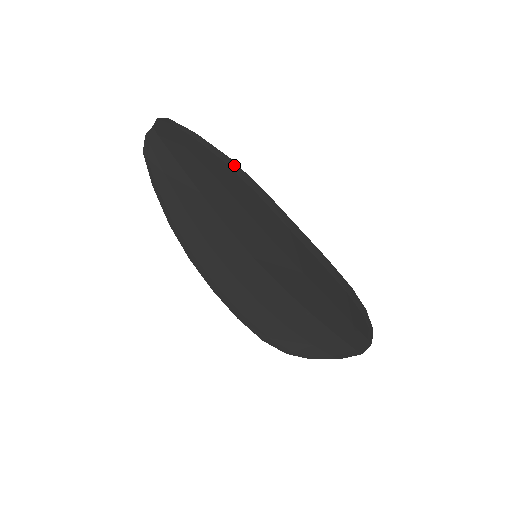
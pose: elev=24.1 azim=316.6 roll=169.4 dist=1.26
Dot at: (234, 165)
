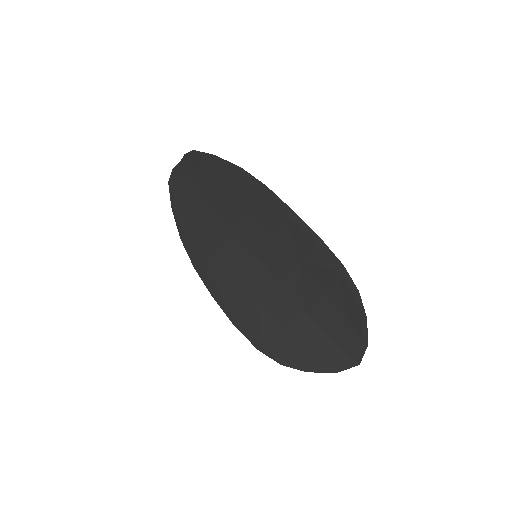
Dot at: (243, 172)
